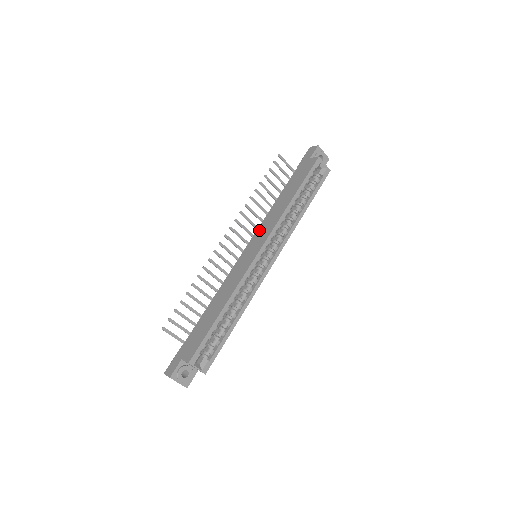
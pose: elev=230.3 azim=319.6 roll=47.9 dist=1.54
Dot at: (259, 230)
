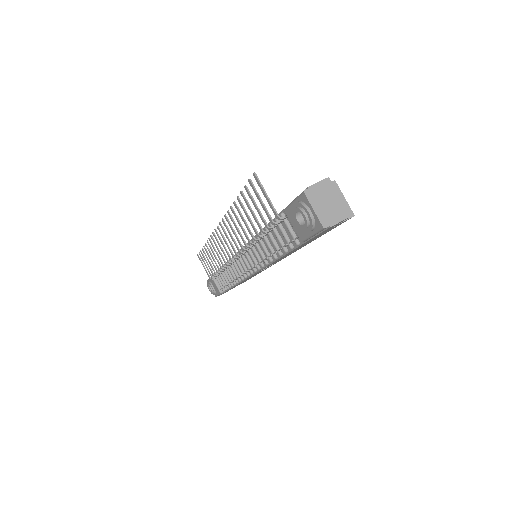
Dot at: occluded
